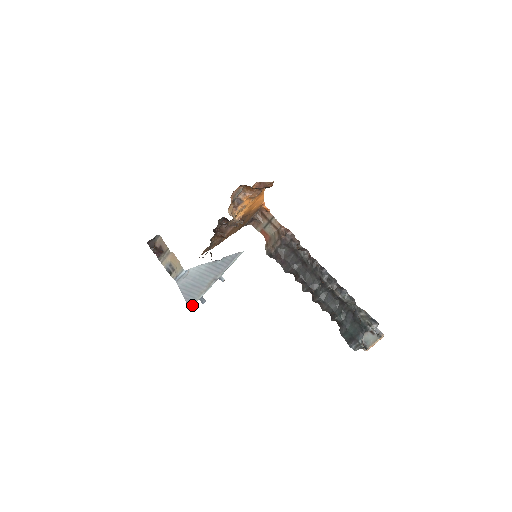
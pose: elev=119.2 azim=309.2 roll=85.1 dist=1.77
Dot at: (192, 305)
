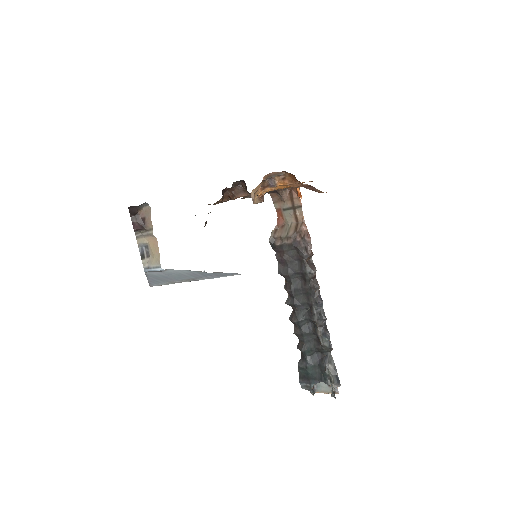
Dot at: occluded
